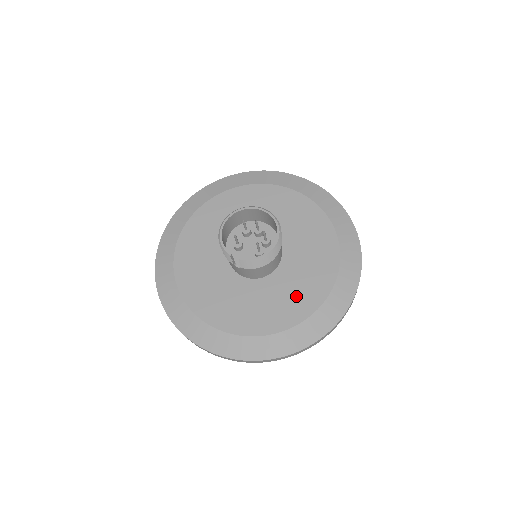
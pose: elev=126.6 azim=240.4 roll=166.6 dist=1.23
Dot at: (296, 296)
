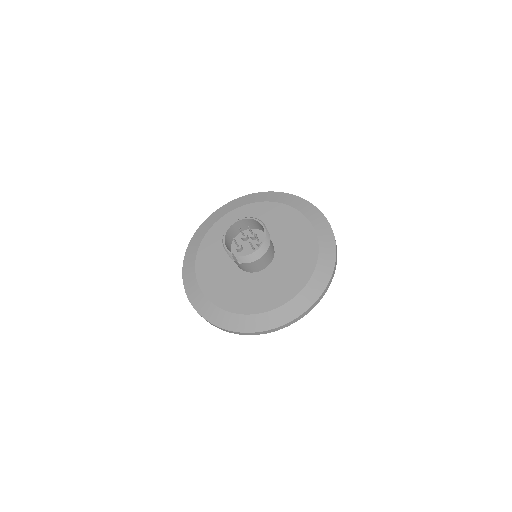
Dot at: (287, 281)
